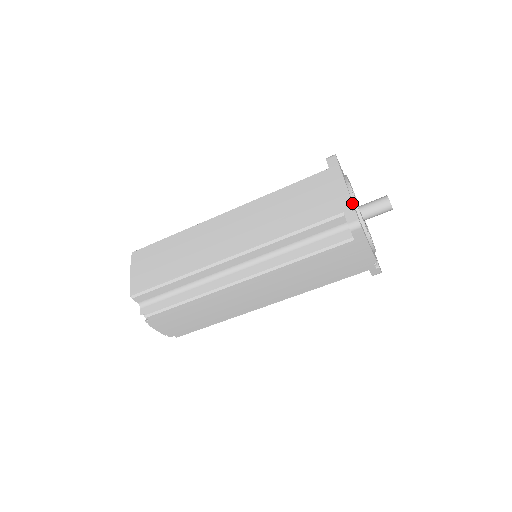
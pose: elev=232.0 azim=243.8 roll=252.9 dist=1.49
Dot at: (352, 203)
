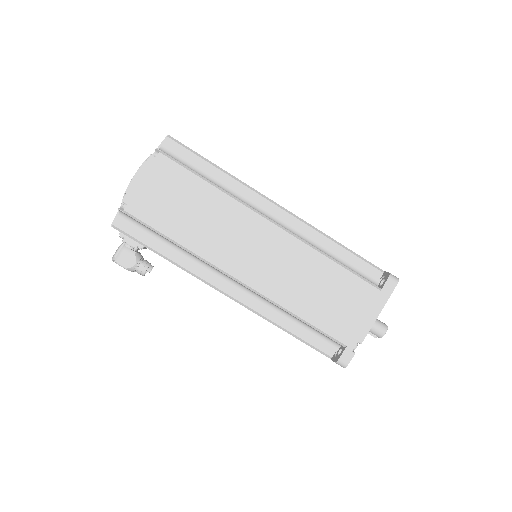
Dot at: occluded
